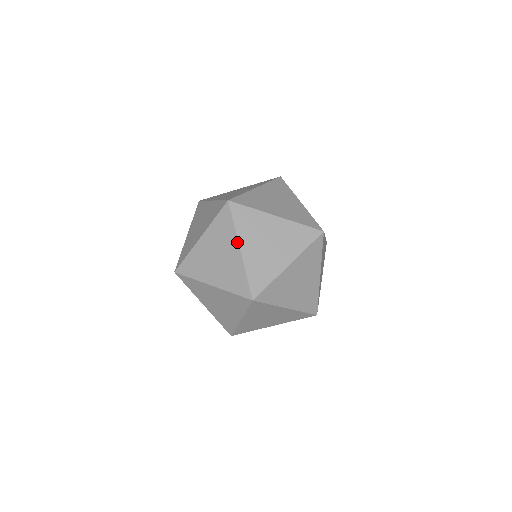
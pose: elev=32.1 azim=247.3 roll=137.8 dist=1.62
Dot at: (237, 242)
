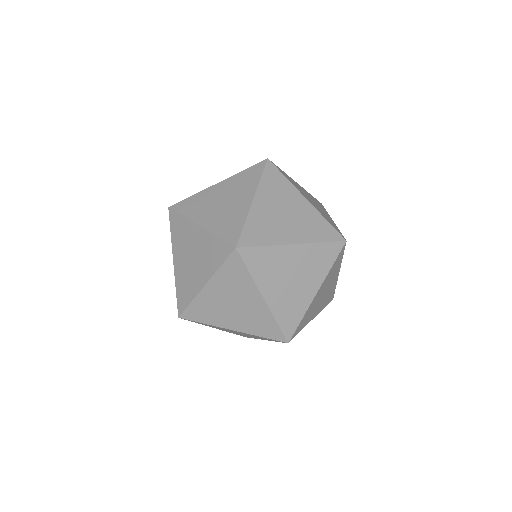
Dot at: (258, 291)
